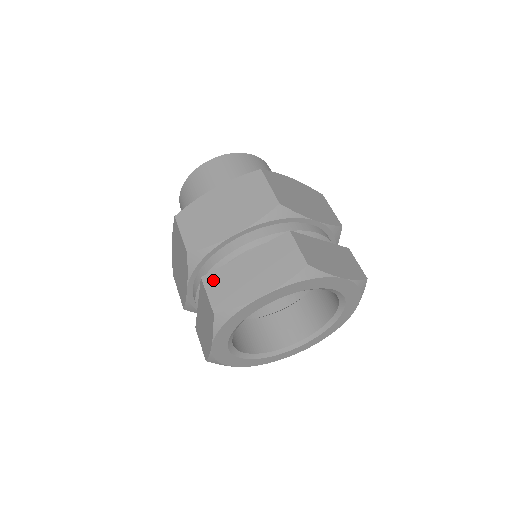
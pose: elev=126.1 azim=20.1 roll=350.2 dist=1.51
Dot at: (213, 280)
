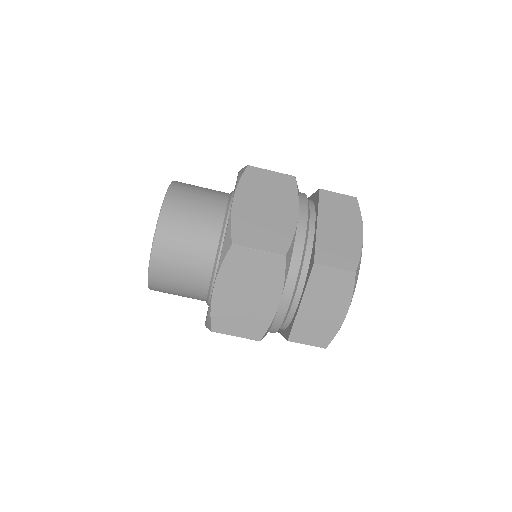
Dot at: (299, 335)
